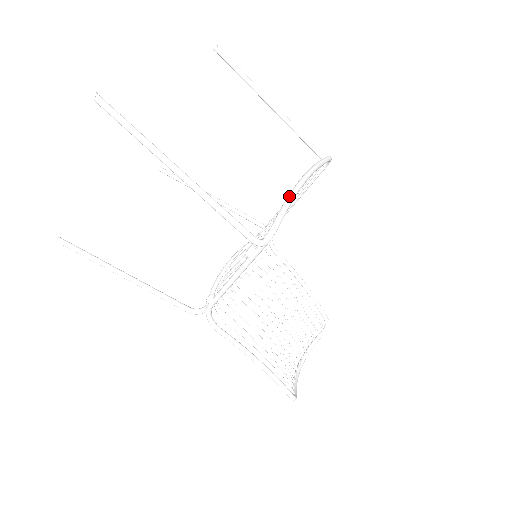
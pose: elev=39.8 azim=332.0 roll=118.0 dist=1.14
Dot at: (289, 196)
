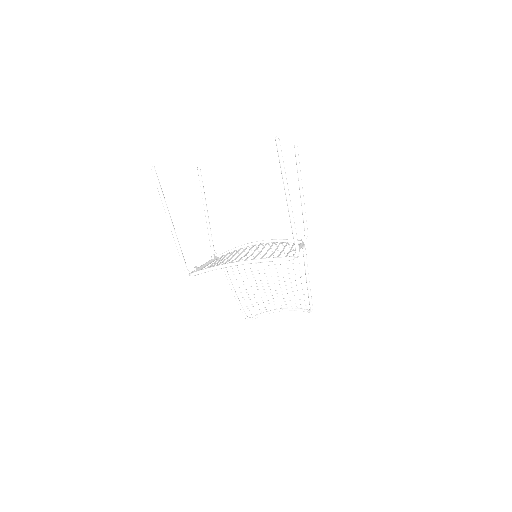
Dot at: (213, 267)
